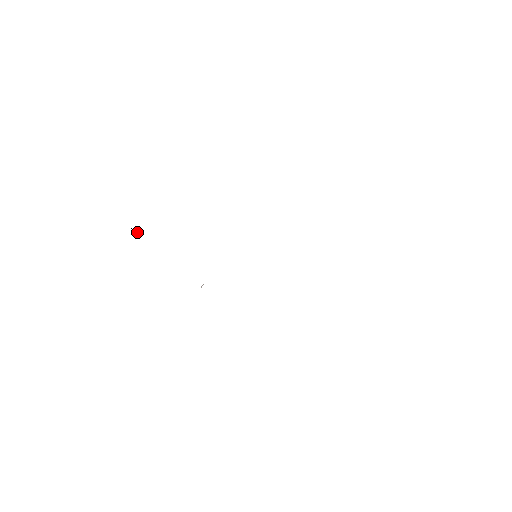
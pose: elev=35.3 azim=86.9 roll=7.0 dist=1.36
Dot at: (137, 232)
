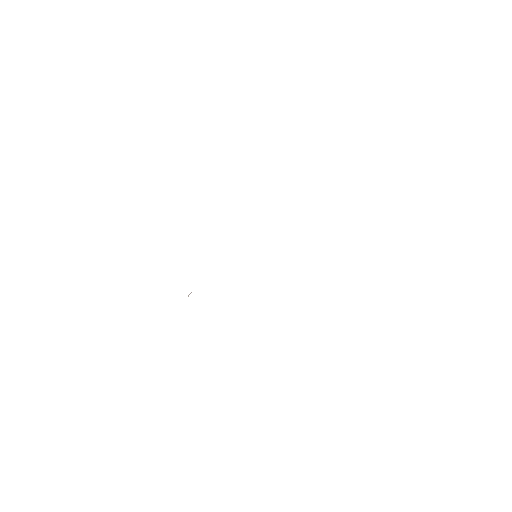
Dot at: occluded
